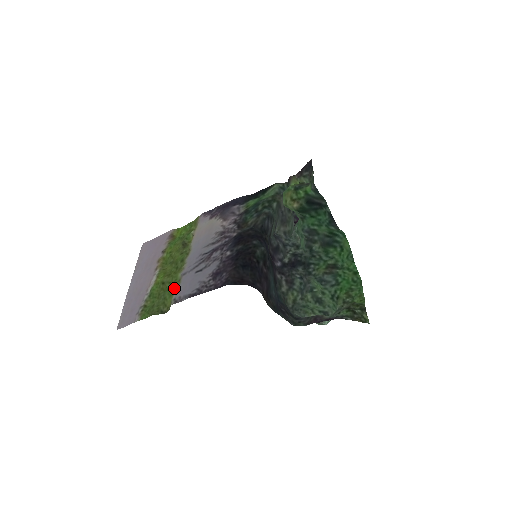
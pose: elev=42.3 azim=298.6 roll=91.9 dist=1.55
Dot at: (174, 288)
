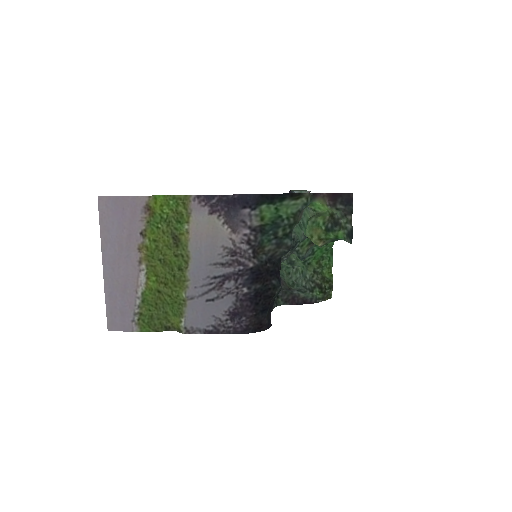
Dot at: (178, 306)
